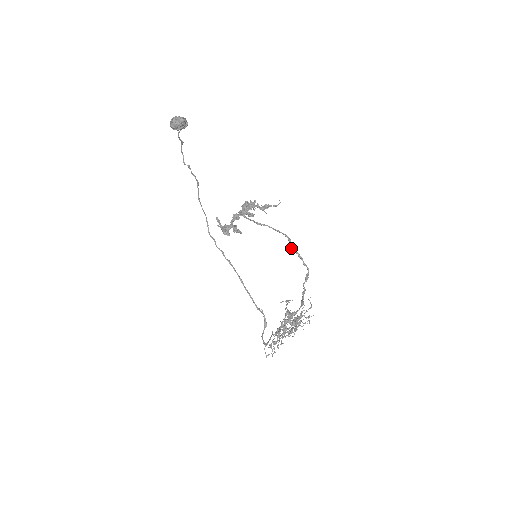
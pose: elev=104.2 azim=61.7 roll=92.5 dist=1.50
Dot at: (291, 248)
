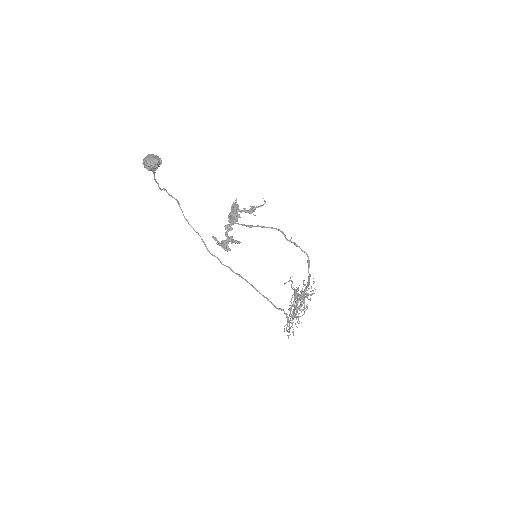
Dot at: occluded
